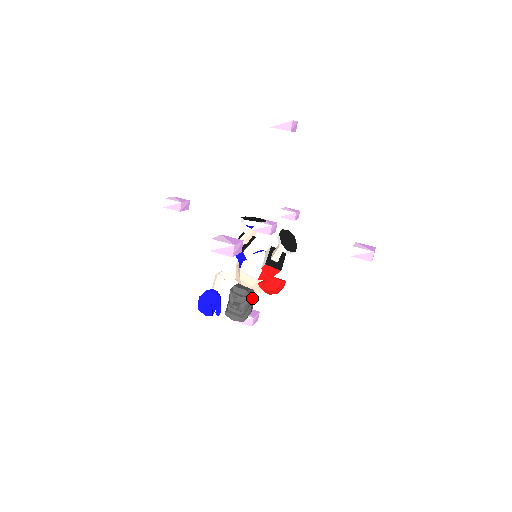
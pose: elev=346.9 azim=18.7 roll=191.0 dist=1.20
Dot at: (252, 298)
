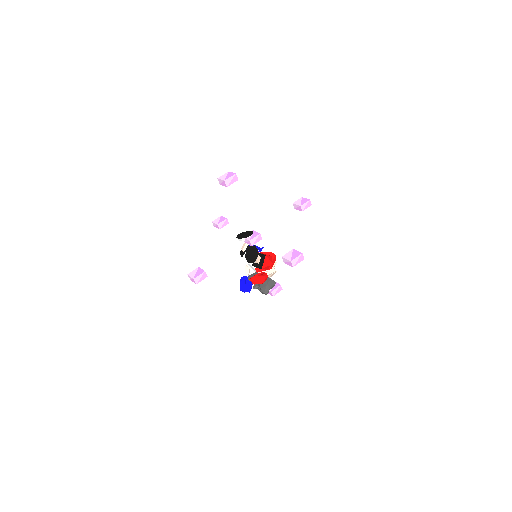
Dot at: (266, 280)
